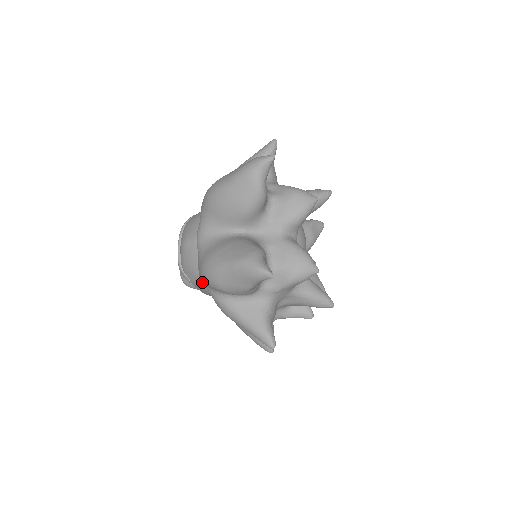
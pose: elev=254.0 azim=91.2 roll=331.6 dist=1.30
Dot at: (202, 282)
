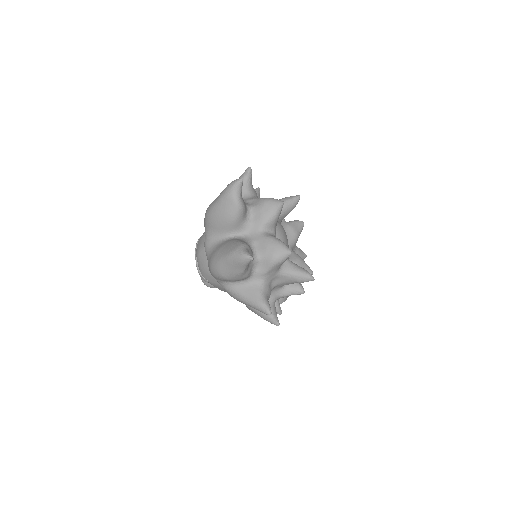
Dot at: (215, 280)
